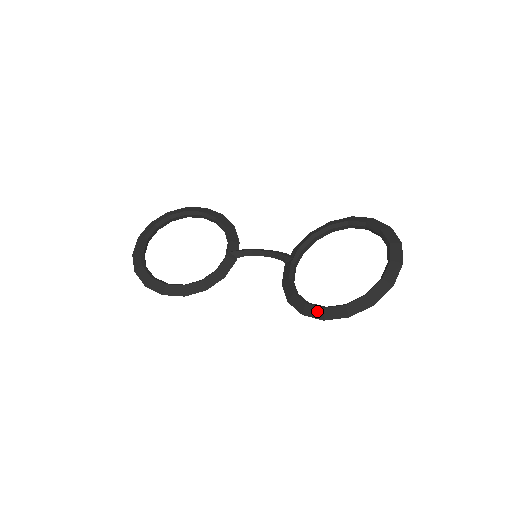
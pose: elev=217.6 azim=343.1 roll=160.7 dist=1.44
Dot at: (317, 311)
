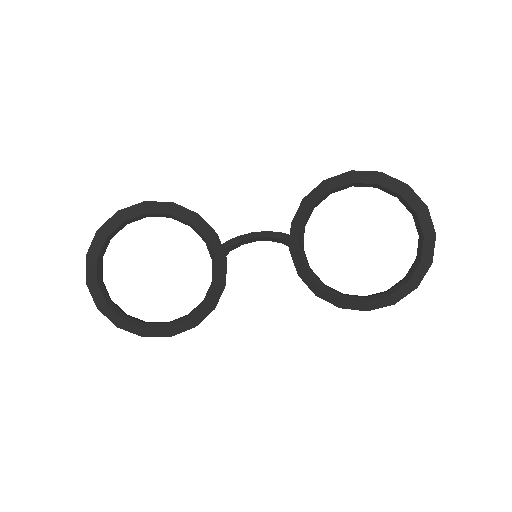
Dot at: (358, 305)
